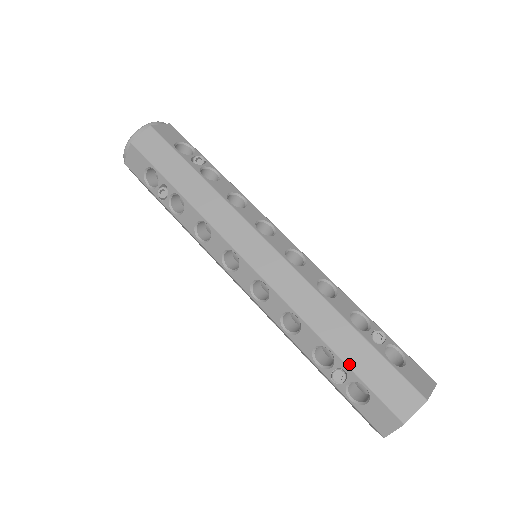
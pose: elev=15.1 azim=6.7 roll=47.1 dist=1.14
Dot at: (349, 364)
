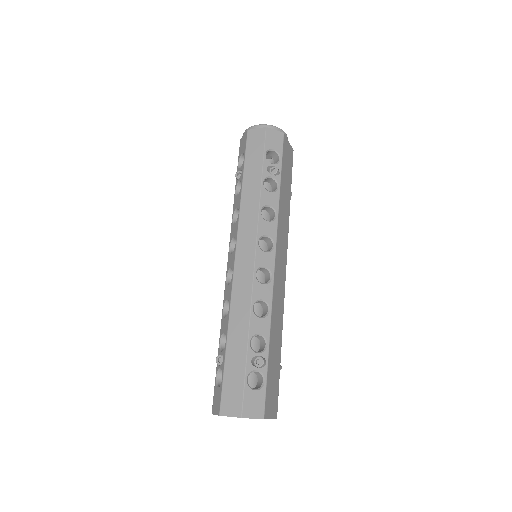
Dot at: (226, 358)
